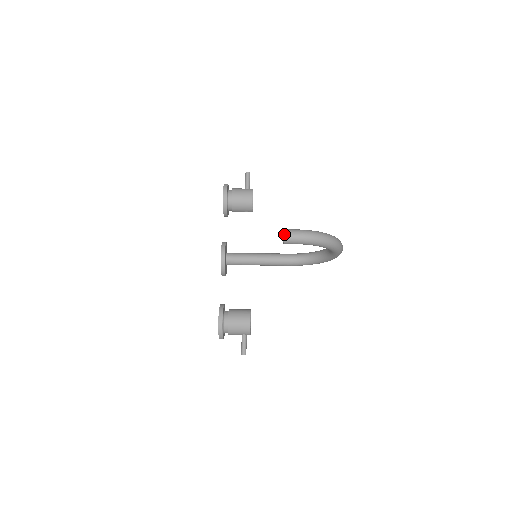
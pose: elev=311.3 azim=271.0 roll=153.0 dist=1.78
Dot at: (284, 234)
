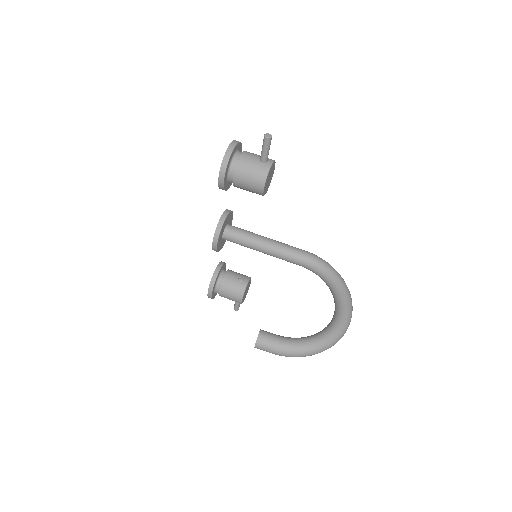
Dot at: occluded
